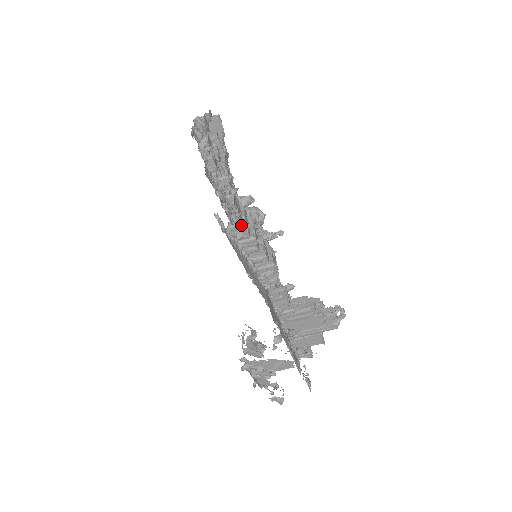
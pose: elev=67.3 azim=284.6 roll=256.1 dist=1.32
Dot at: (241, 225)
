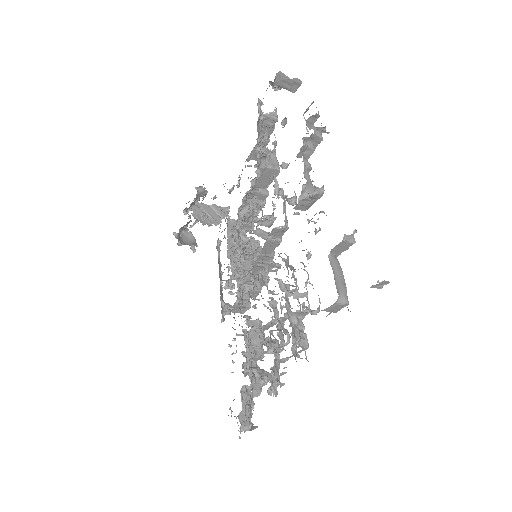
Dot at: occluded
